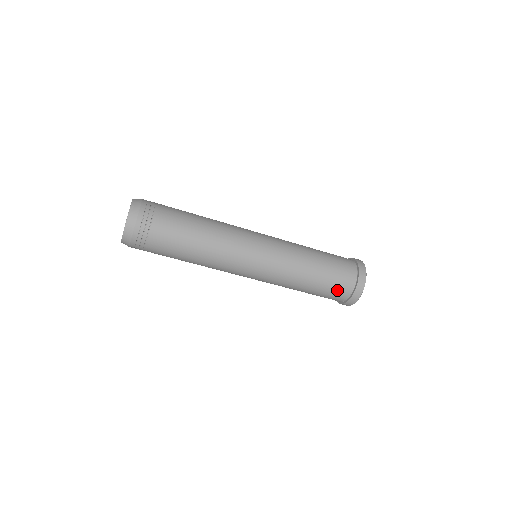
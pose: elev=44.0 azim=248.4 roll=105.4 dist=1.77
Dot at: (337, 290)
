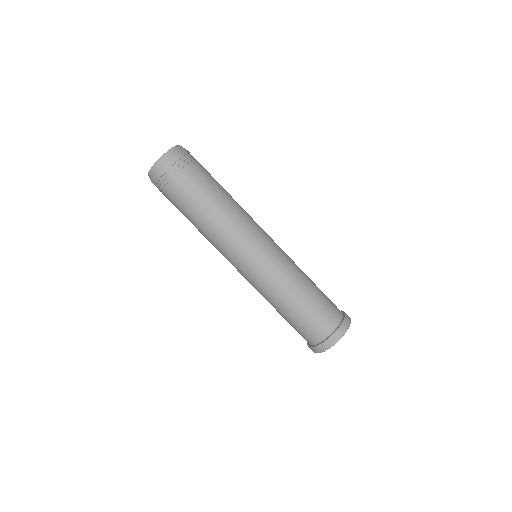
Dot at: (313, 327)
